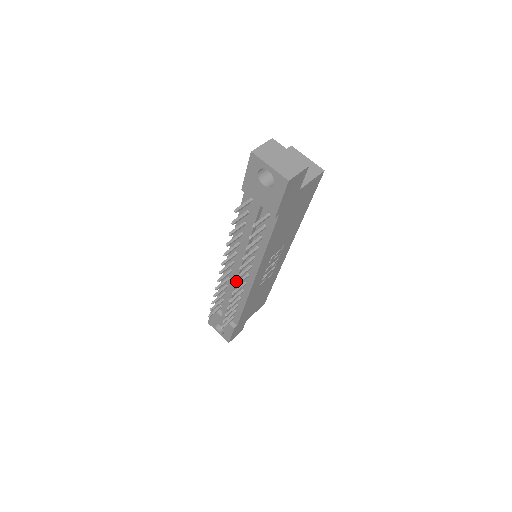
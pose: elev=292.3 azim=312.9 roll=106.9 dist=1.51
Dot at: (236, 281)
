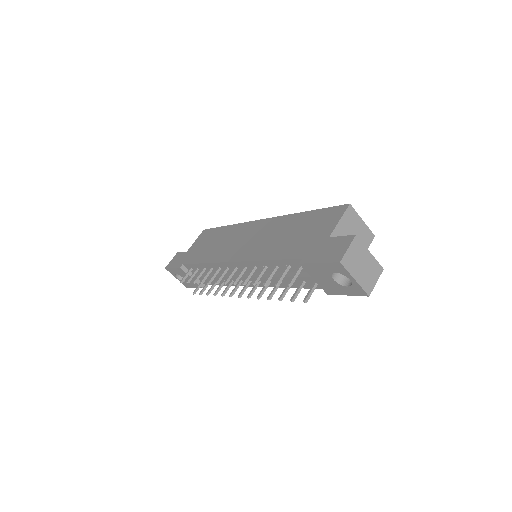
Dot at: occluded
